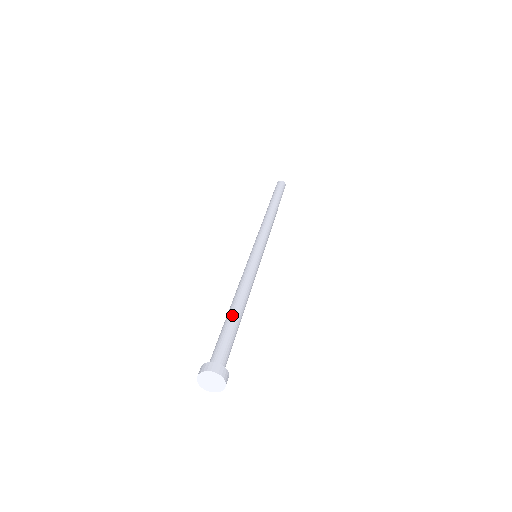
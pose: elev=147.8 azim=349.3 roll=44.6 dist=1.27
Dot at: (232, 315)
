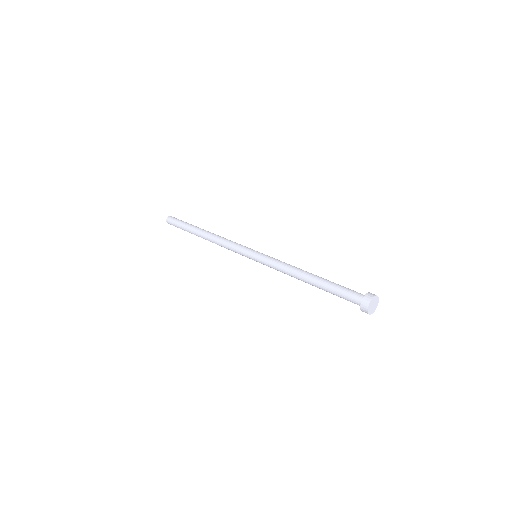
Dot at: (323, 278)
